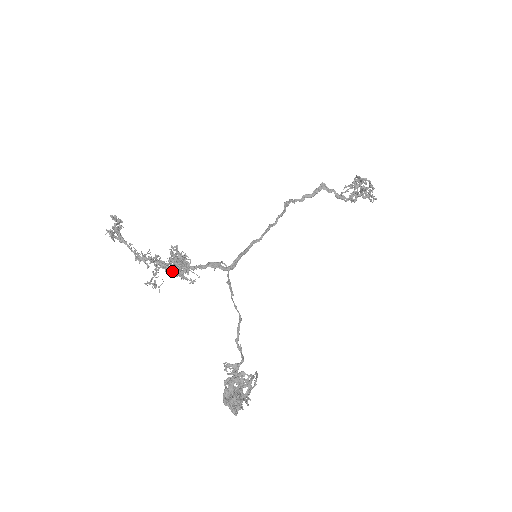
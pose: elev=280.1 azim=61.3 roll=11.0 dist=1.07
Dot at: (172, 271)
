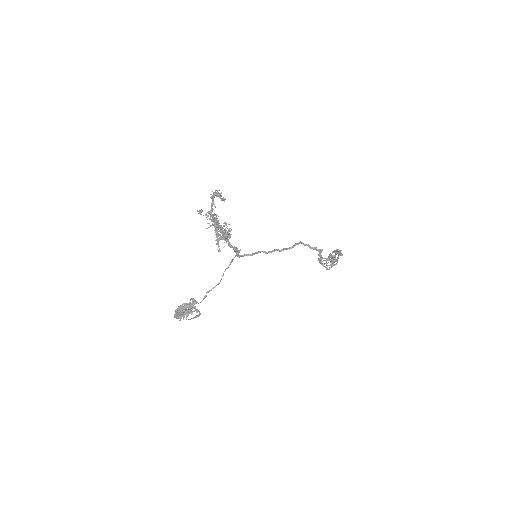
Dot at: (217, 236)
